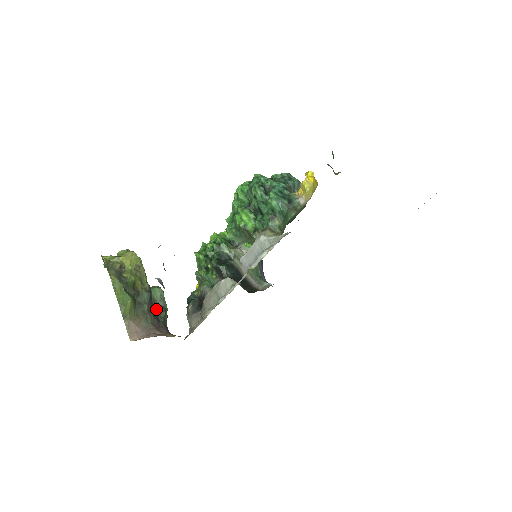
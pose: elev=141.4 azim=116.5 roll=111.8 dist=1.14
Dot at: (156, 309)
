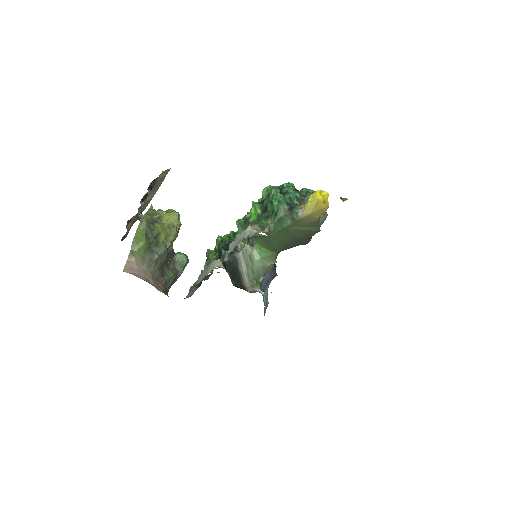
Dot at: (169, 268)
